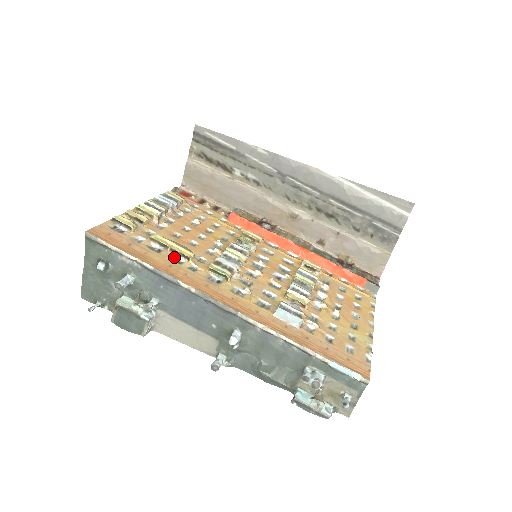
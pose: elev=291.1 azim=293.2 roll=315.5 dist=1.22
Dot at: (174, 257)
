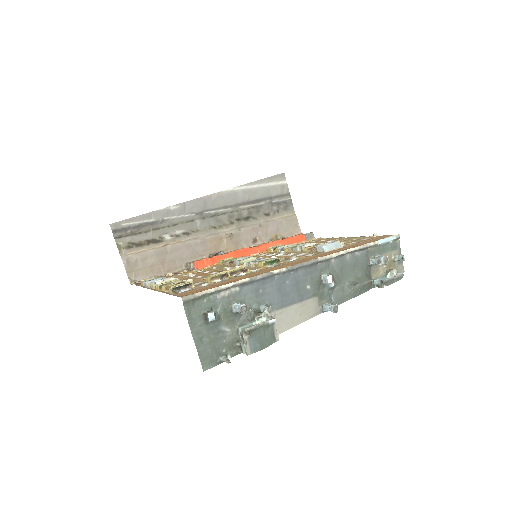
Dot at: (237, 276)
